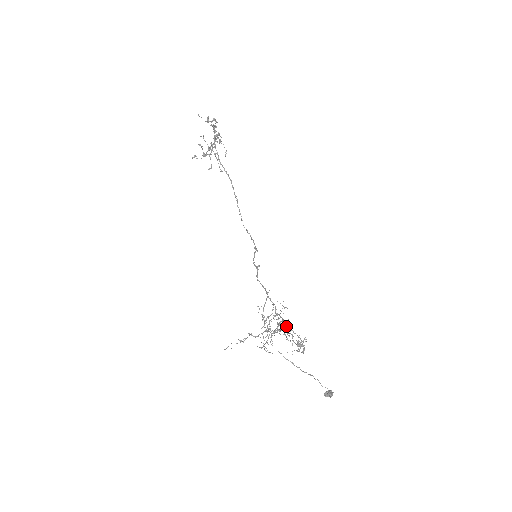
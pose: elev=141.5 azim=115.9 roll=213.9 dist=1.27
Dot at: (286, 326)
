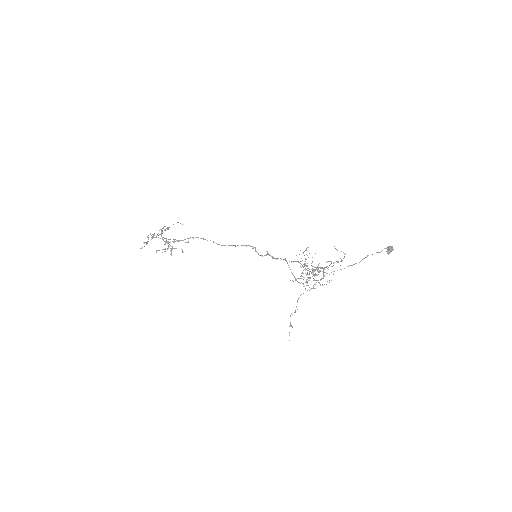
Dot at: occluded
